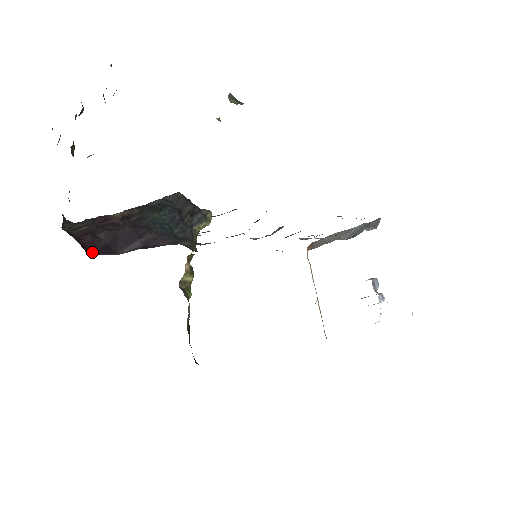
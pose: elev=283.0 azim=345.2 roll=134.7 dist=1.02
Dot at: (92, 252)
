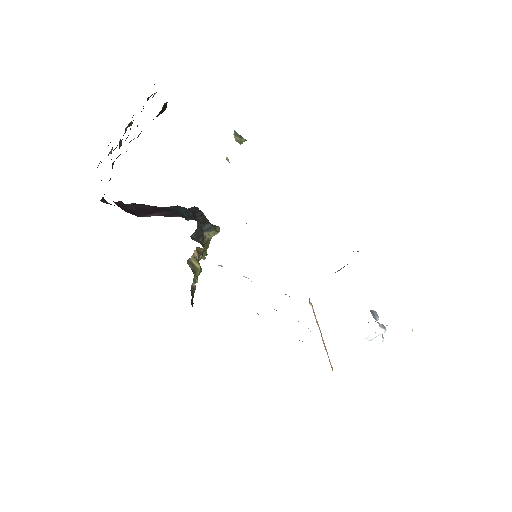
Dot at: occluded
